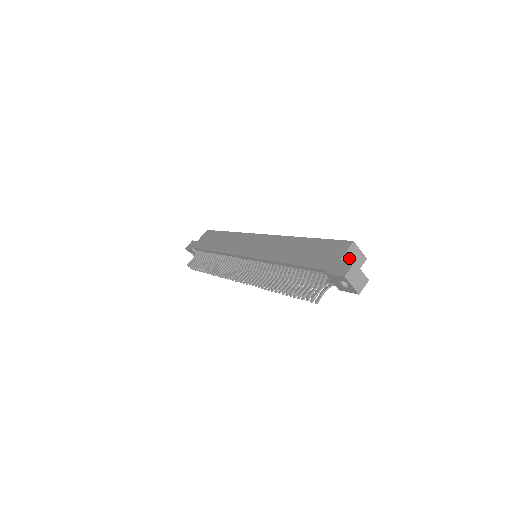
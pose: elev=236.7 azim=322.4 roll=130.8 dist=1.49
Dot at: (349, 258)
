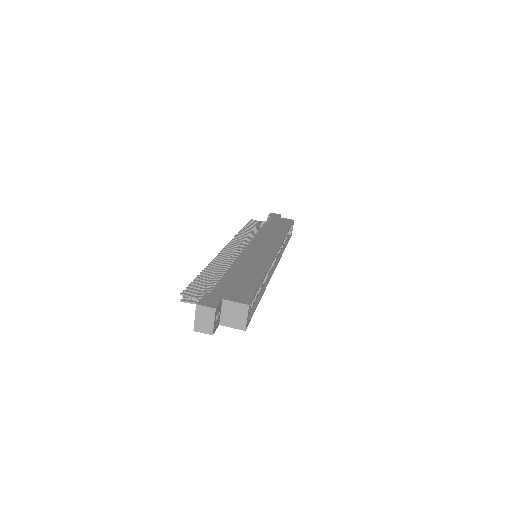
Dot at: (231, 309)
